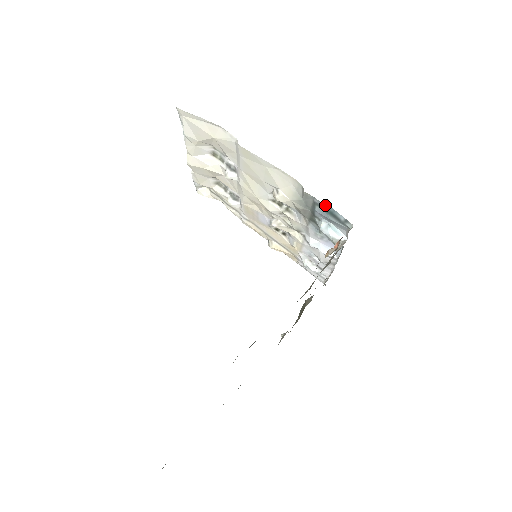
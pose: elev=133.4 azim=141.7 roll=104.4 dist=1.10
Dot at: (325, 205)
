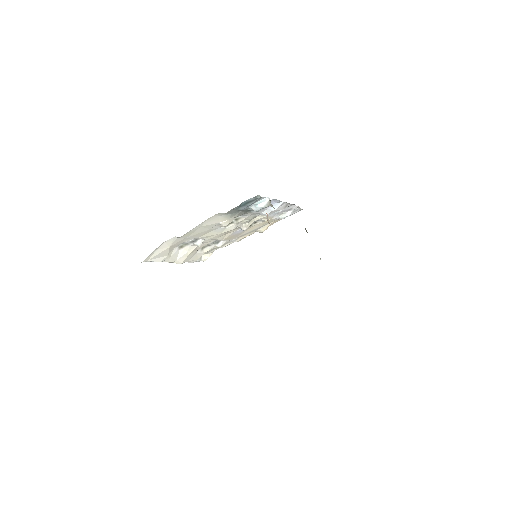
Dot at: (239, 205)
